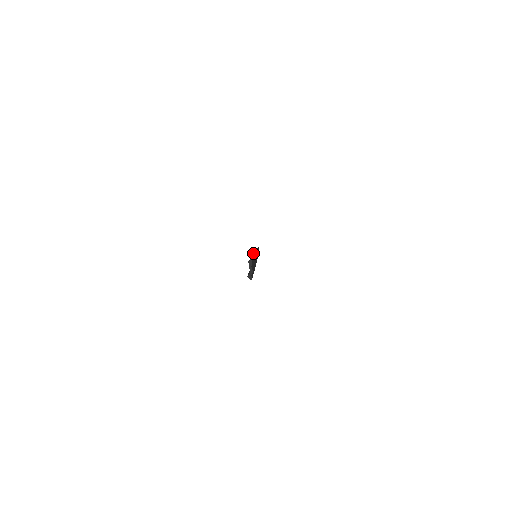
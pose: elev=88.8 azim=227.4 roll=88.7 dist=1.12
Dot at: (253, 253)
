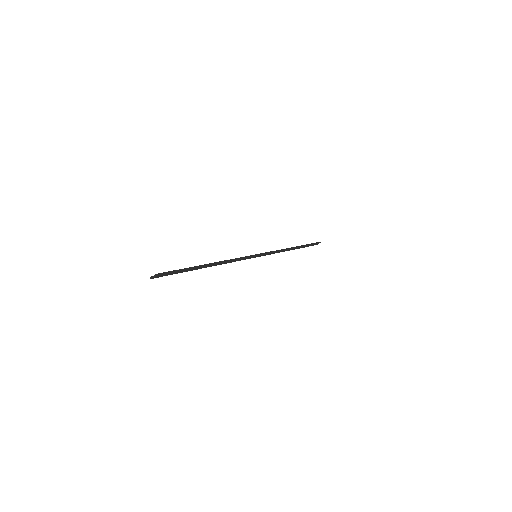
Dot at: (236, 258)
